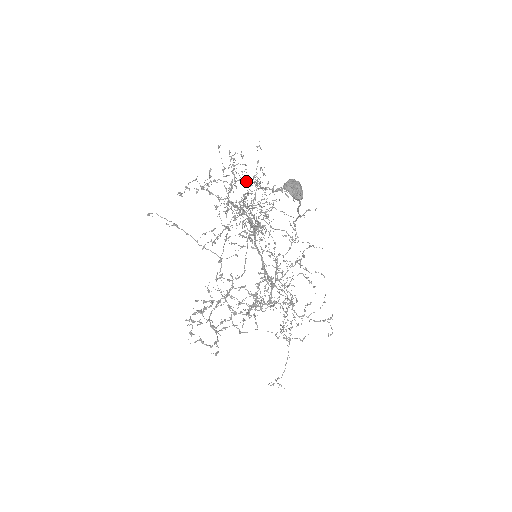
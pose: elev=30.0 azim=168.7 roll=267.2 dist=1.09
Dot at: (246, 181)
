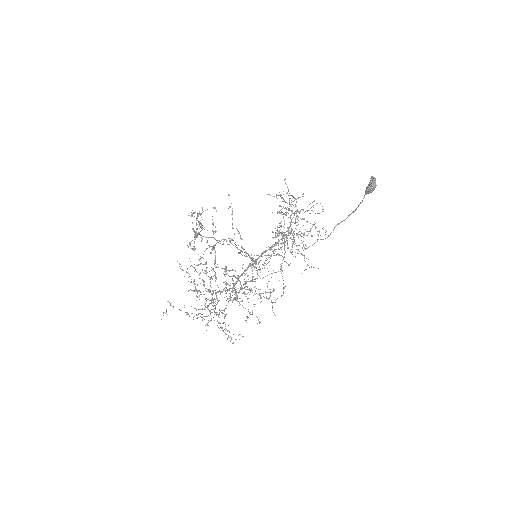
Dot at: occluded
